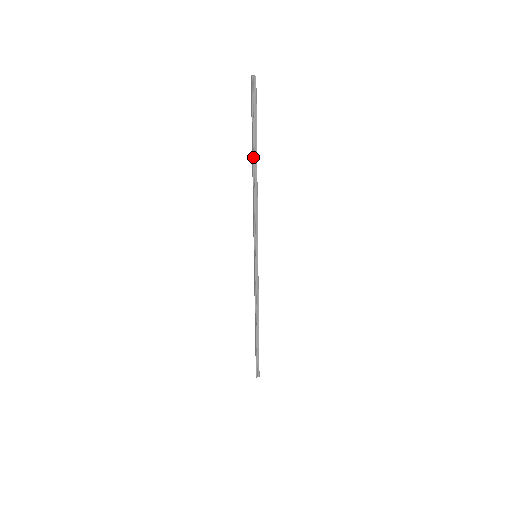
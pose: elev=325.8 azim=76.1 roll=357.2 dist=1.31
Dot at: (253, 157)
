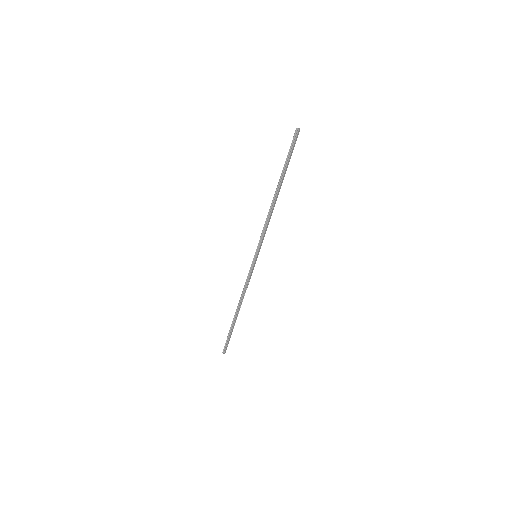
Dot at: (278, 183)
